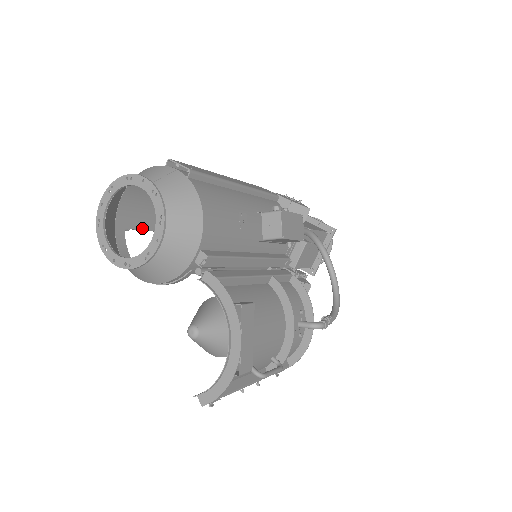
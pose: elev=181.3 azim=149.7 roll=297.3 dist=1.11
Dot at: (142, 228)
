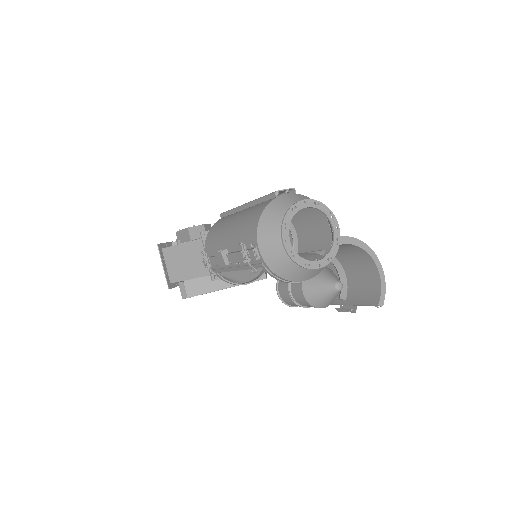
Dot at: occluded
